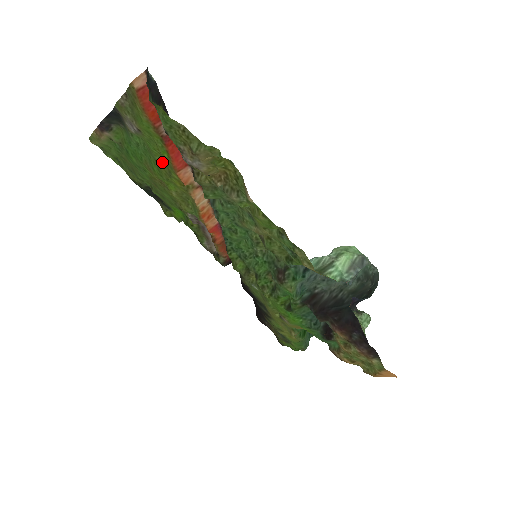
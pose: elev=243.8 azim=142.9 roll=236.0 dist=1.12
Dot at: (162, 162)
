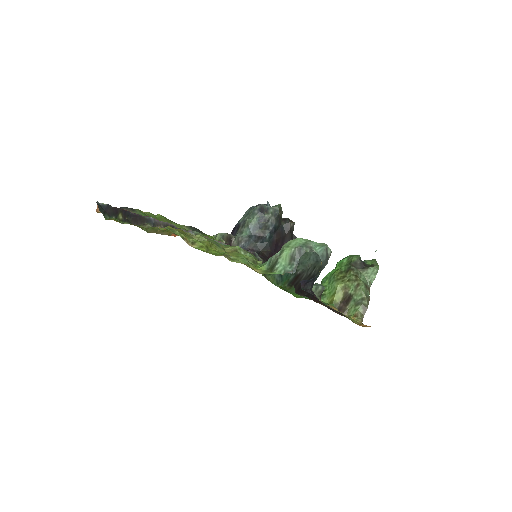
Dot at: occluded
